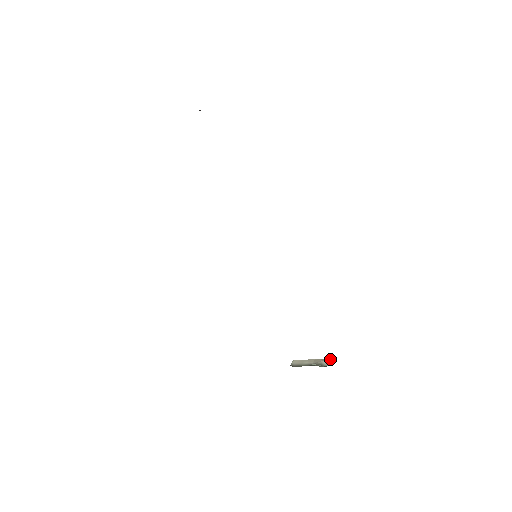
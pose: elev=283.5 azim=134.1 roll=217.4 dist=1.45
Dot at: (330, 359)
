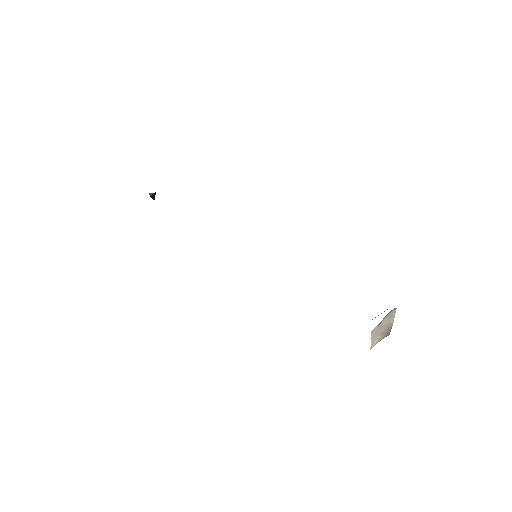
Dot at: occluded
